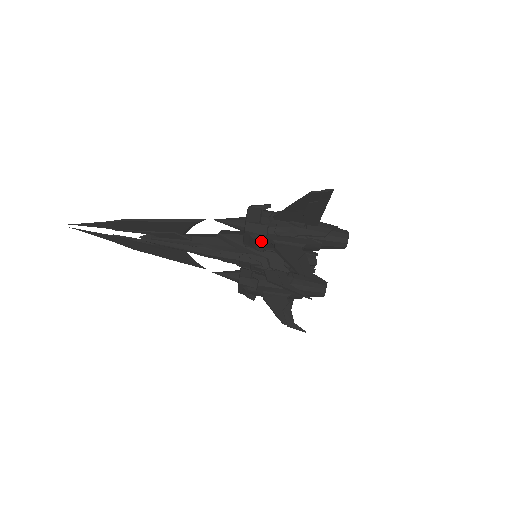
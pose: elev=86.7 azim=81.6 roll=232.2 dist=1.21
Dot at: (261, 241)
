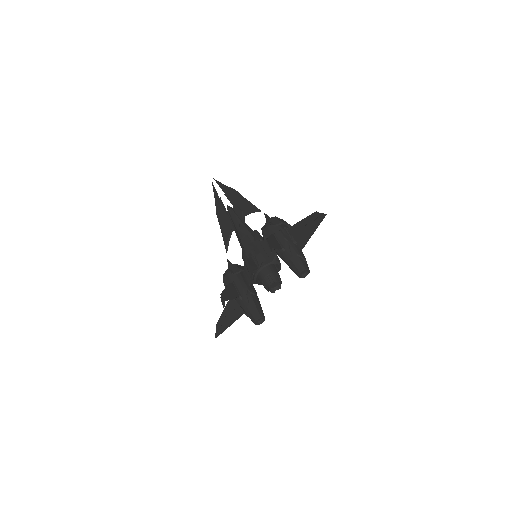
Dot at: (270, 230)
